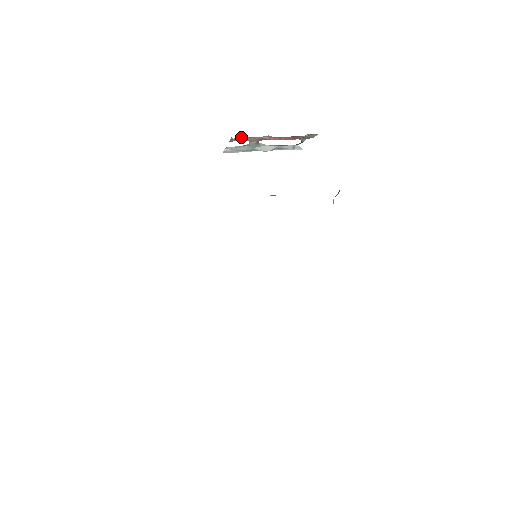
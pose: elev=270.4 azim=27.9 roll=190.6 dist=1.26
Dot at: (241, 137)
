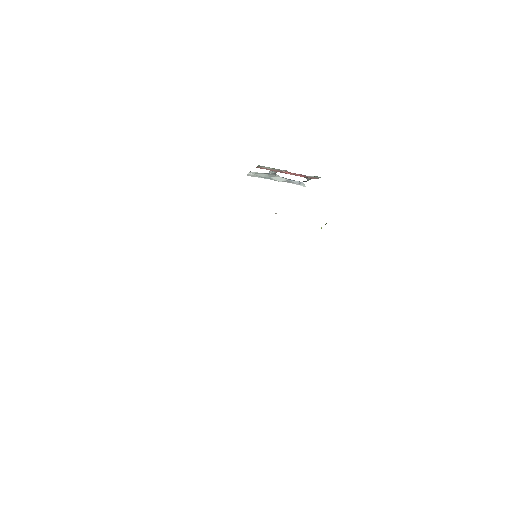
Dot at: occluded
